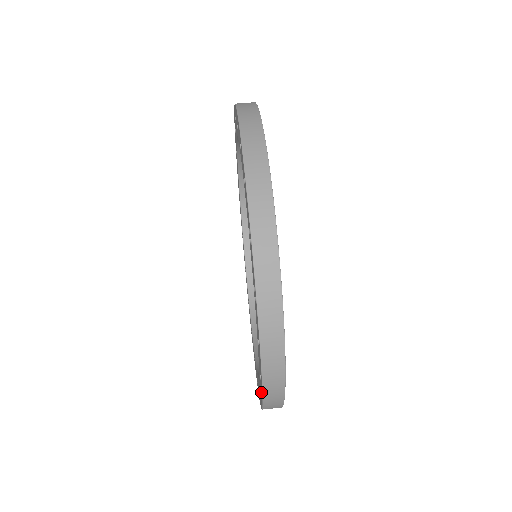
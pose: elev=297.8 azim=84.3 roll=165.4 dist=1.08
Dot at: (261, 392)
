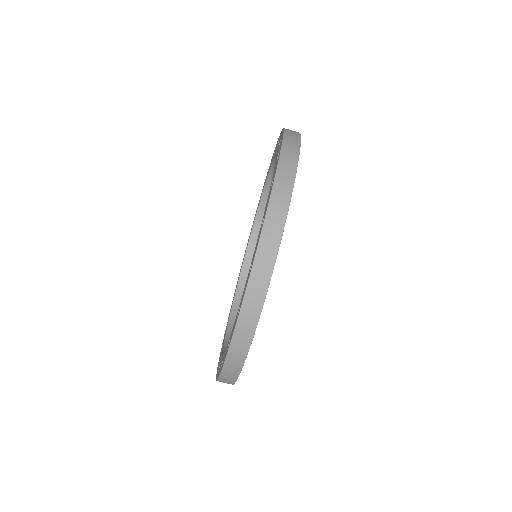
Dot at: (224, 358)
